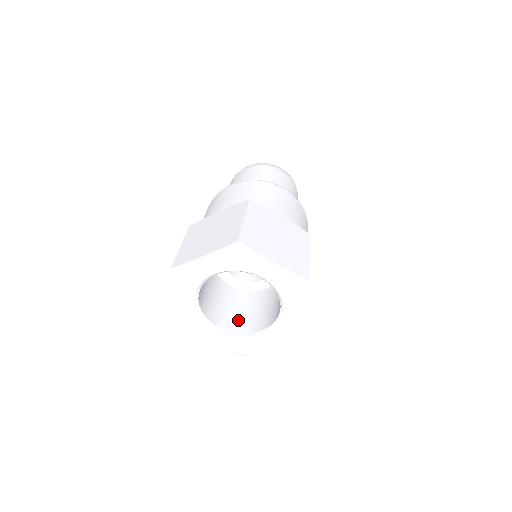
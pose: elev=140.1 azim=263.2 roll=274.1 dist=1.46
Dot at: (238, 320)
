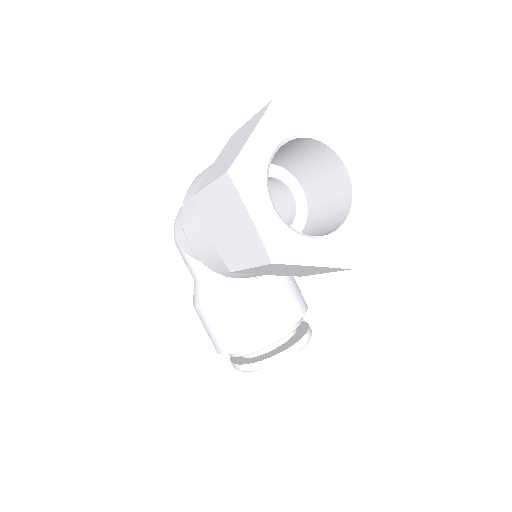
Dot at: occluded
